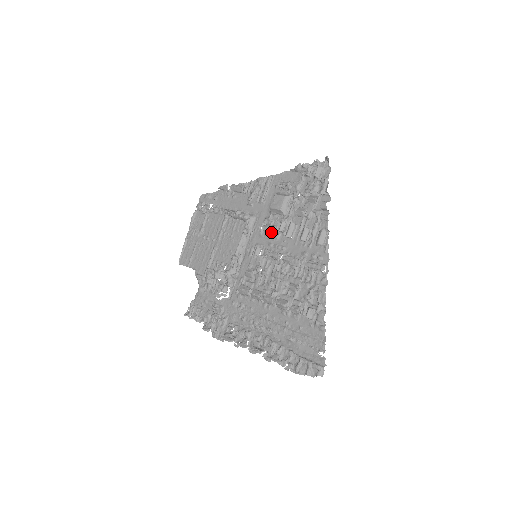
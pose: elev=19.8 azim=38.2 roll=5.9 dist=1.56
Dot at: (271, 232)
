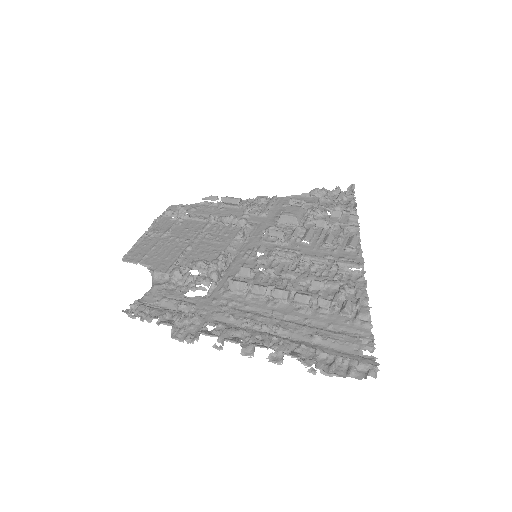
Dot at: (280, 236)
